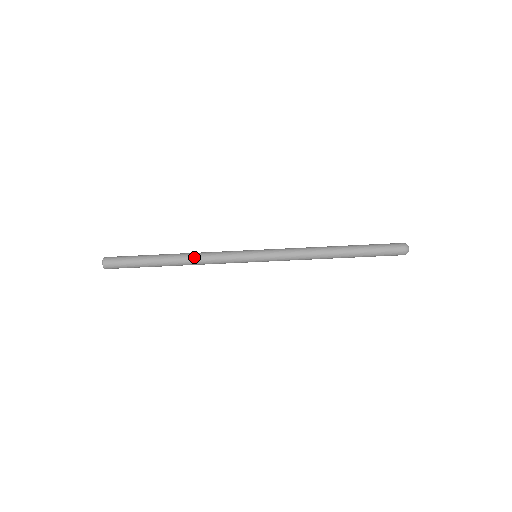
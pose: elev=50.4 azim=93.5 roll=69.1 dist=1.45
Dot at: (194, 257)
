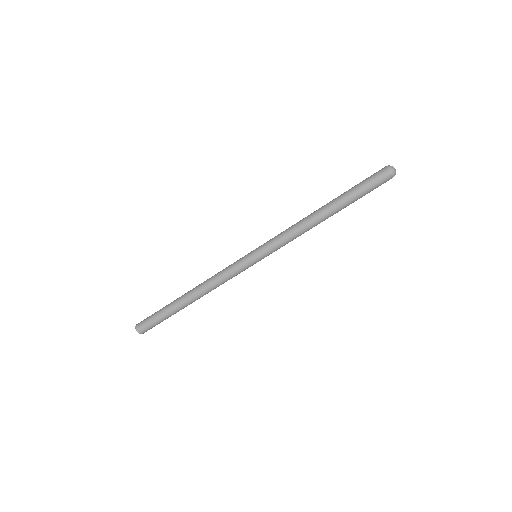
Dot at: (203, 284)
